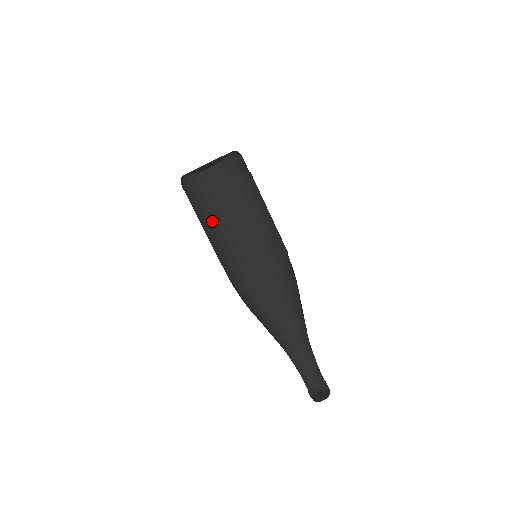
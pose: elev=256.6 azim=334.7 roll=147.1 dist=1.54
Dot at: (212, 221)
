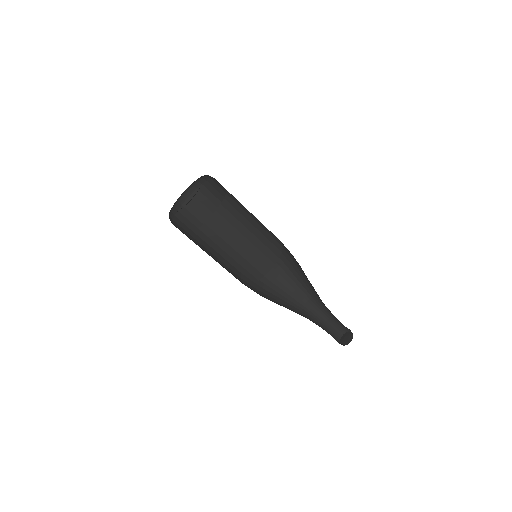
Dot at: occluded
